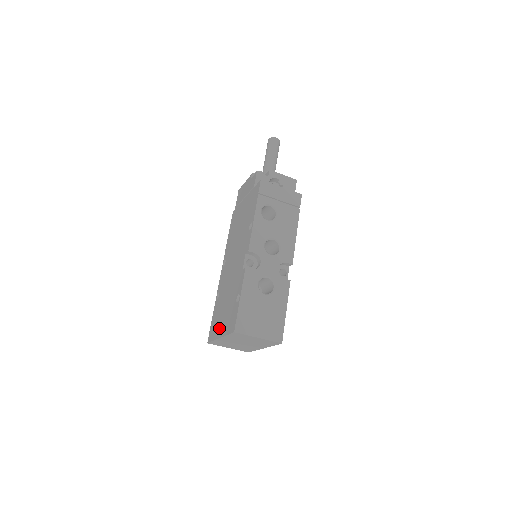
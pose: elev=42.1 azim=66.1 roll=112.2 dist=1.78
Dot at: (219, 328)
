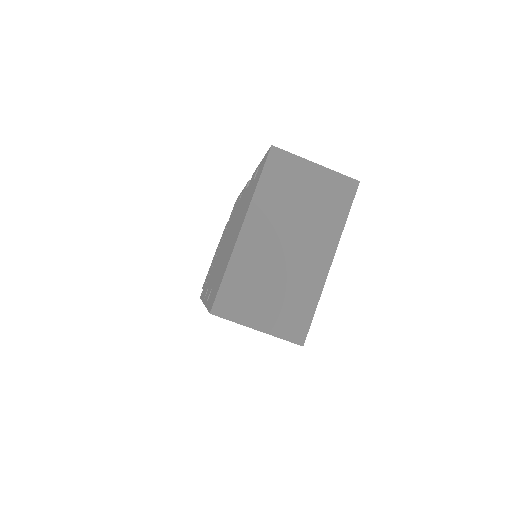
Dot at: (233, 242)
